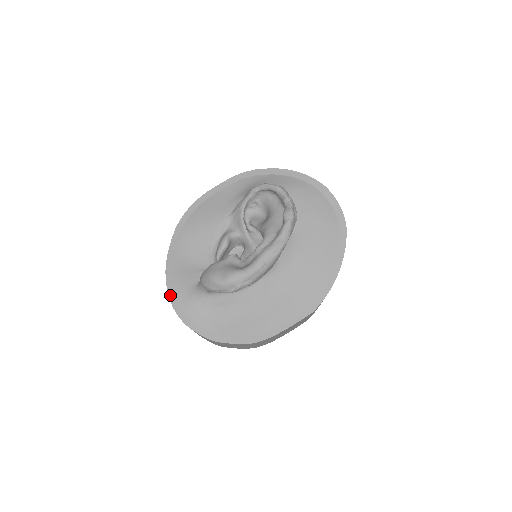
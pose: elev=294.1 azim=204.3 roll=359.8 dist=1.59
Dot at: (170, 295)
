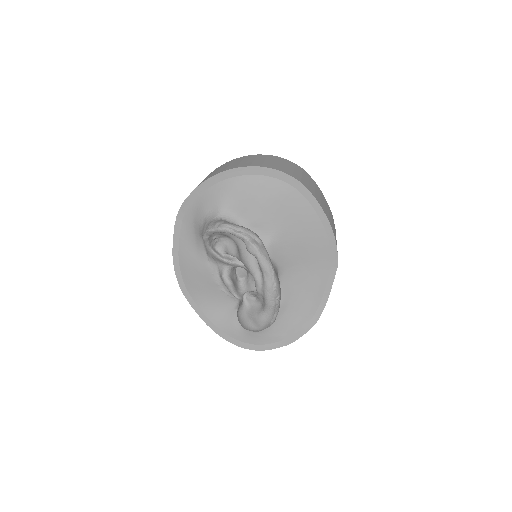
Dot at: (233, 343)
